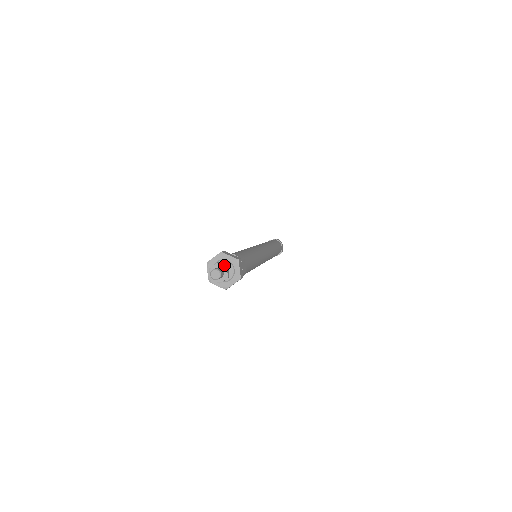
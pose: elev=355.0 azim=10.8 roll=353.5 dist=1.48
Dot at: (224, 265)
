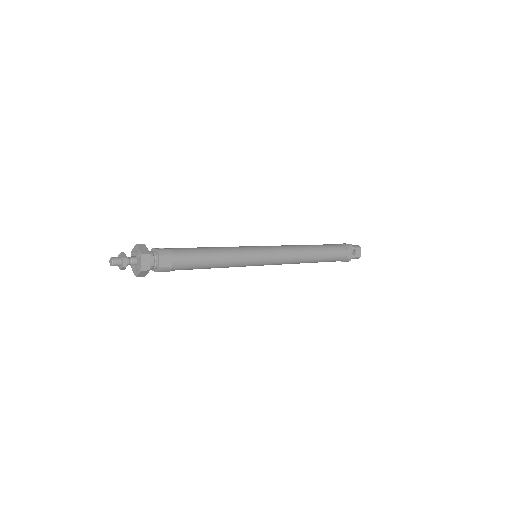
Dot at: (123, 256)
